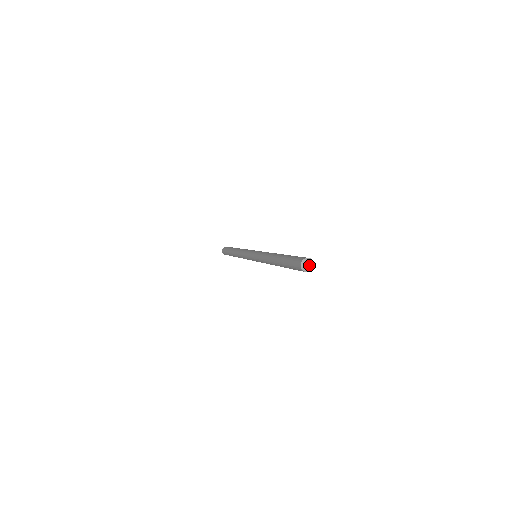
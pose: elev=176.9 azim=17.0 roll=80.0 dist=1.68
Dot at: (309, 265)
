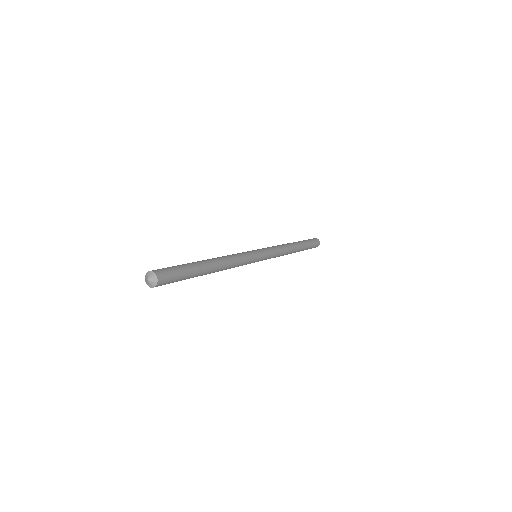
Dot at: (148, 280)
